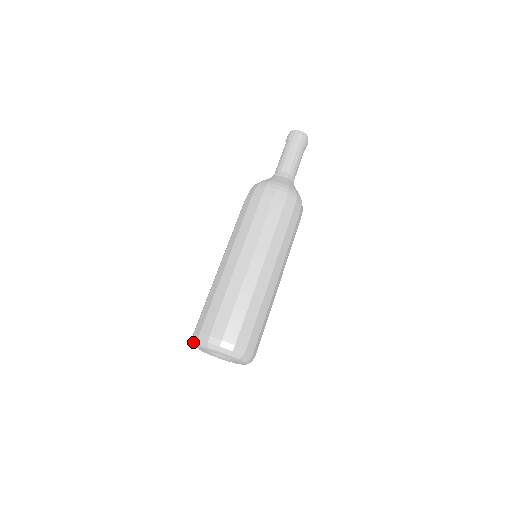
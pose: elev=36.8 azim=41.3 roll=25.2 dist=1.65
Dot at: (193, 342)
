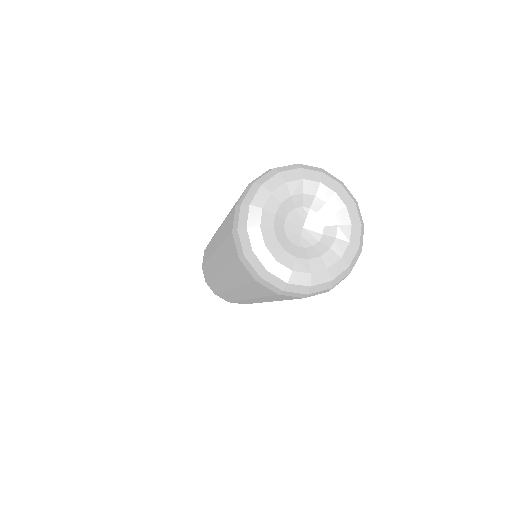
Dot at: (242, 238)
